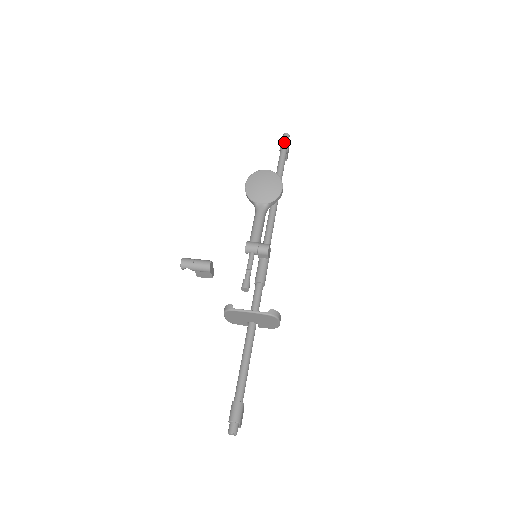
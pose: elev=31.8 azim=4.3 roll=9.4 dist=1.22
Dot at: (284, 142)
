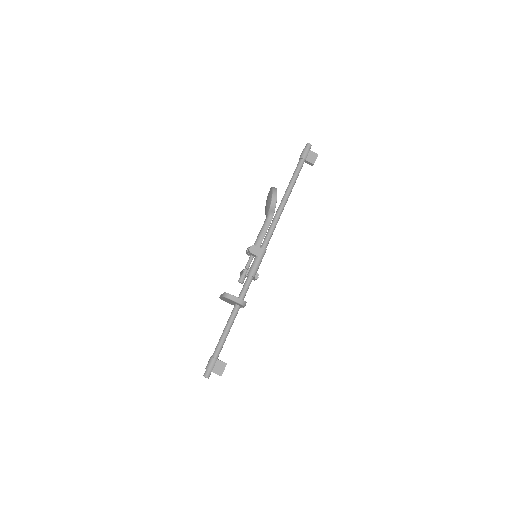
Dot at: (301, 153)
